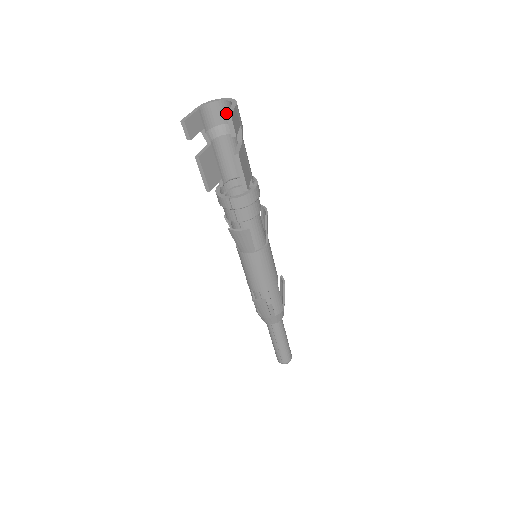
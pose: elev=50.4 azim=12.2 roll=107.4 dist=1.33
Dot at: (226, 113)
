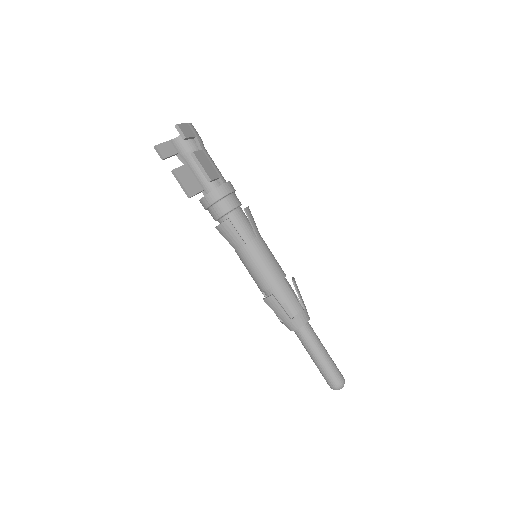
Dot at: occluded
